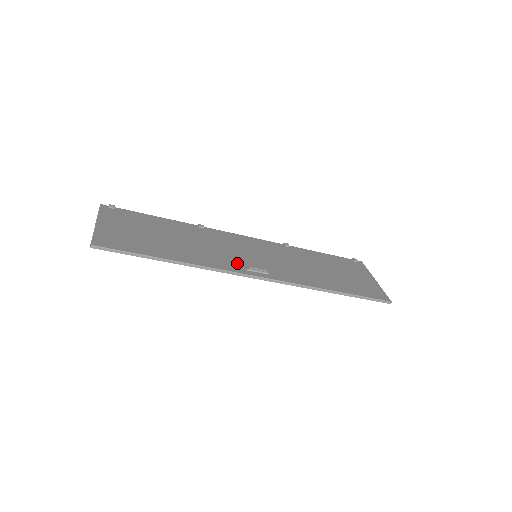
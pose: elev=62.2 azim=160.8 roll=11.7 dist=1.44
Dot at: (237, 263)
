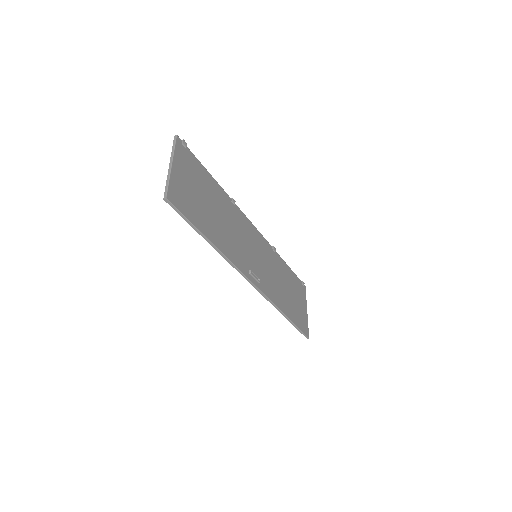
Dot at: (245, 262)
